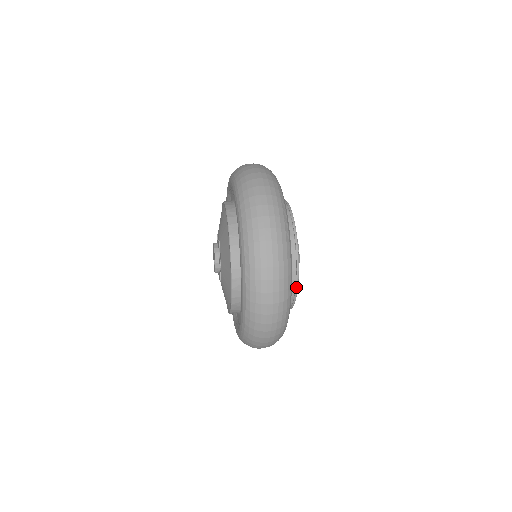
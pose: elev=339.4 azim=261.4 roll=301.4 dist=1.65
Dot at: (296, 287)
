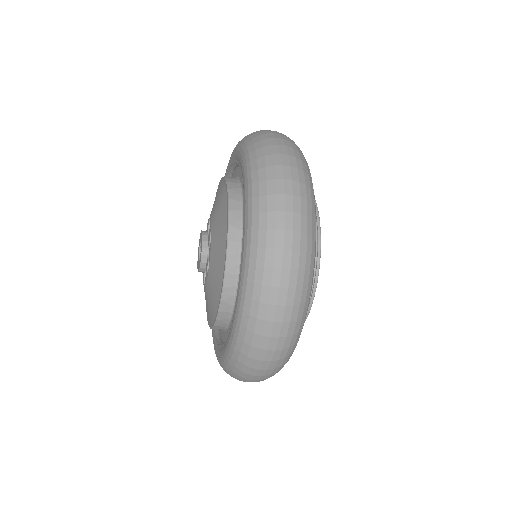
Dot at: (318, 237)
